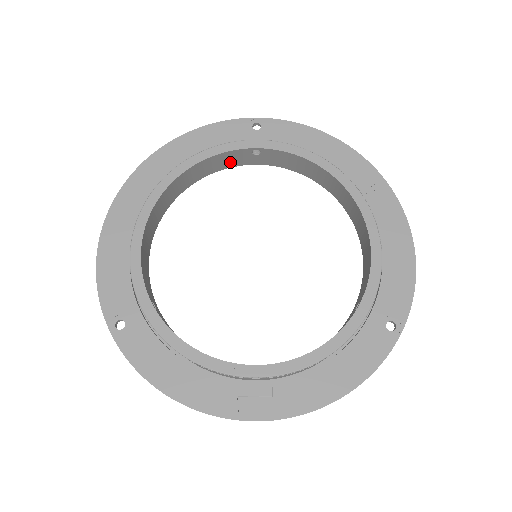
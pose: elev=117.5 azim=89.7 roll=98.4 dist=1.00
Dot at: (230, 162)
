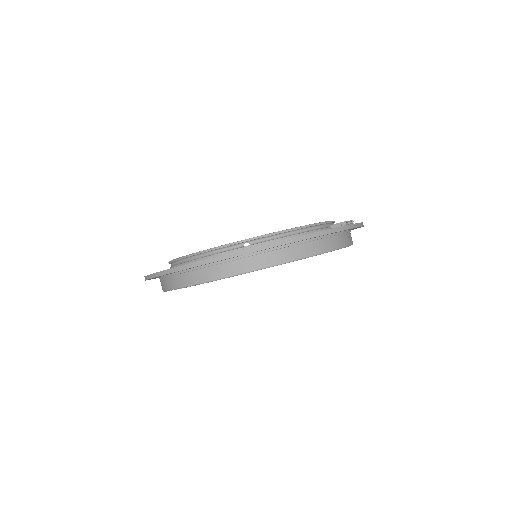
Dot at: occluded
